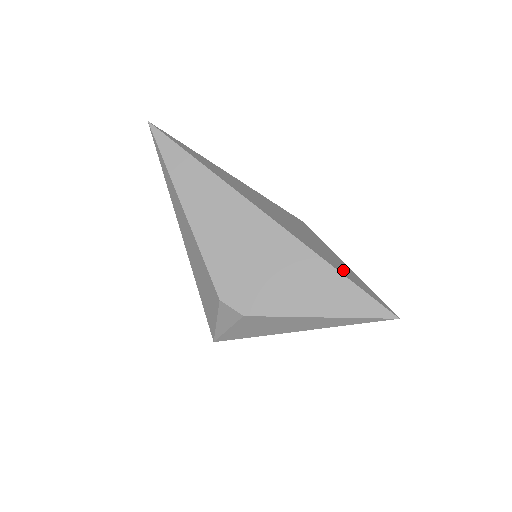
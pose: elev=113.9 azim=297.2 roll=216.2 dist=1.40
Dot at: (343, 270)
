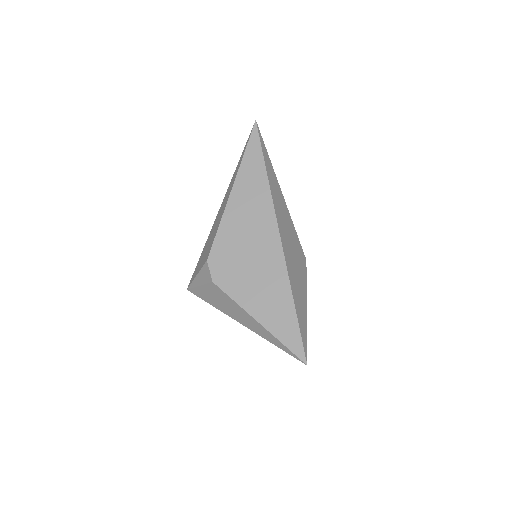
Dot at: (299, 306)
